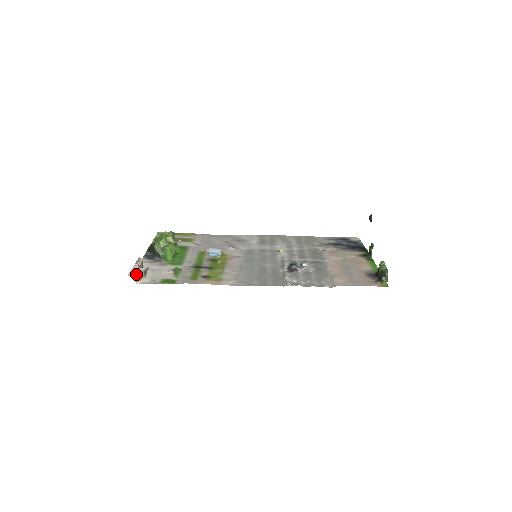
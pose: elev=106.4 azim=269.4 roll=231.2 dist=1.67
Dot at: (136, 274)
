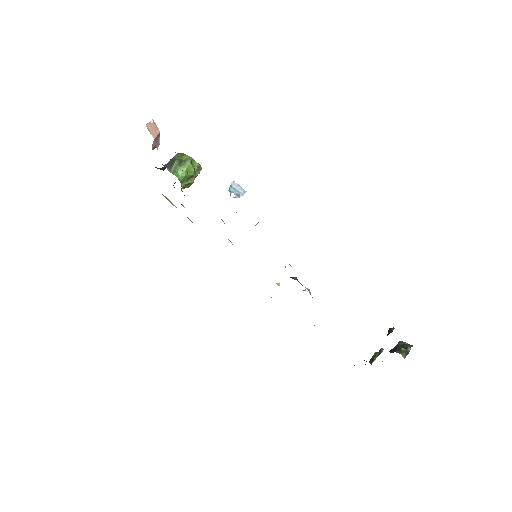
Dot at: occluded
